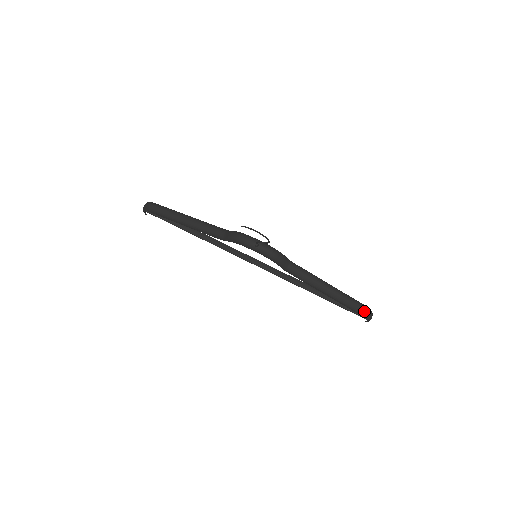
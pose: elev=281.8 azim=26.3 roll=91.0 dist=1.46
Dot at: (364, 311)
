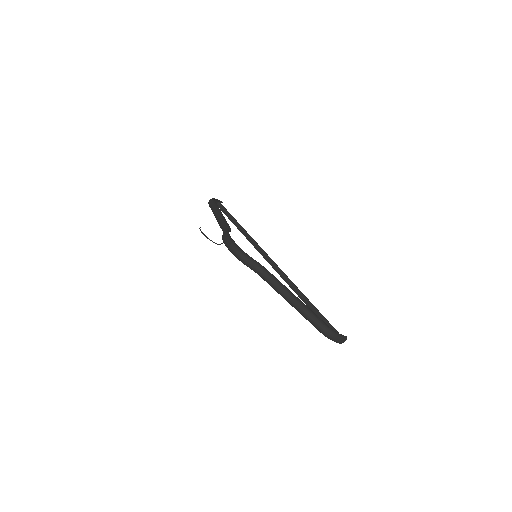
Dot at: (322, 329)
